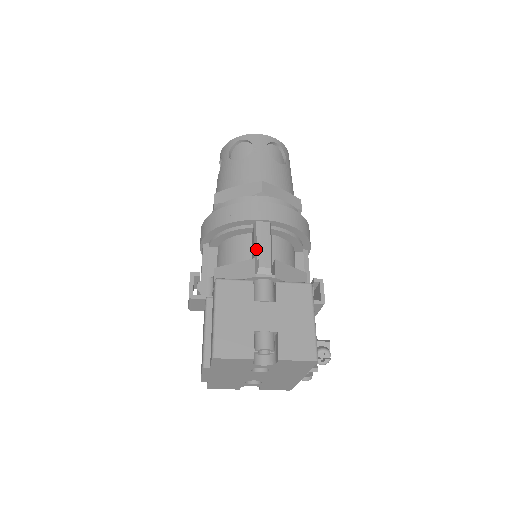
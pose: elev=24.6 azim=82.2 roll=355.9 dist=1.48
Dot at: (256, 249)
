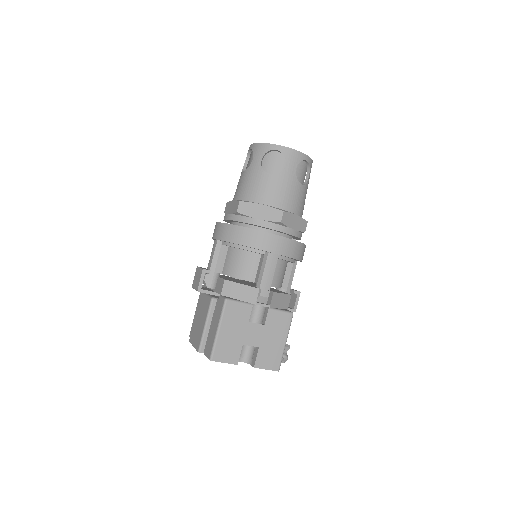
Dot at: (262, 278)
